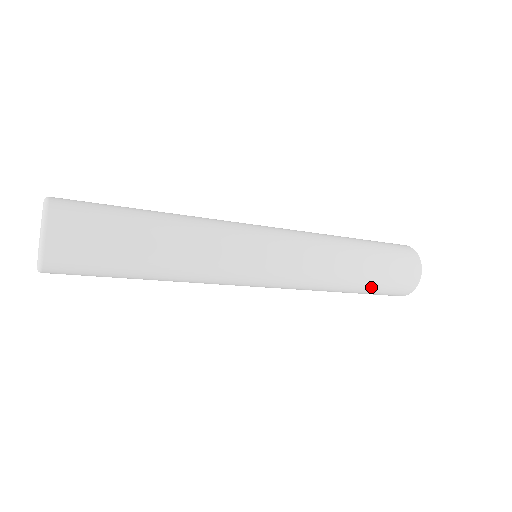
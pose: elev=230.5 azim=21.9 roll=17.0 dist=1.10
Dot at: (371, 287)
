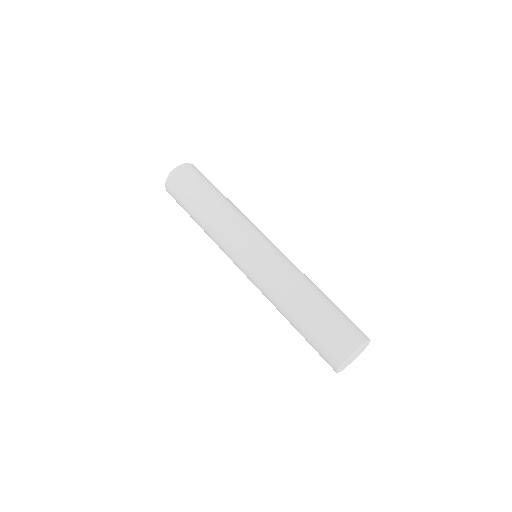
Dot at: (309, 324)
